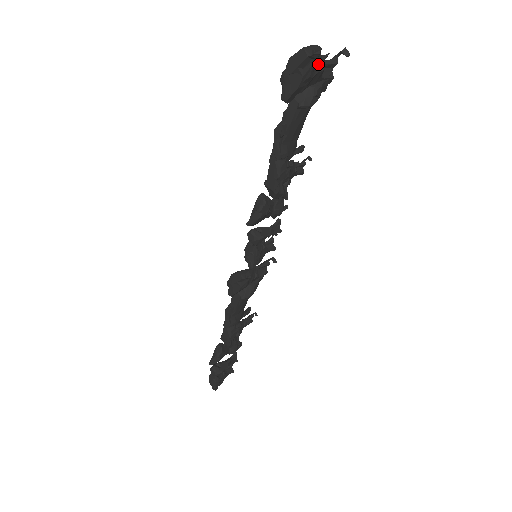
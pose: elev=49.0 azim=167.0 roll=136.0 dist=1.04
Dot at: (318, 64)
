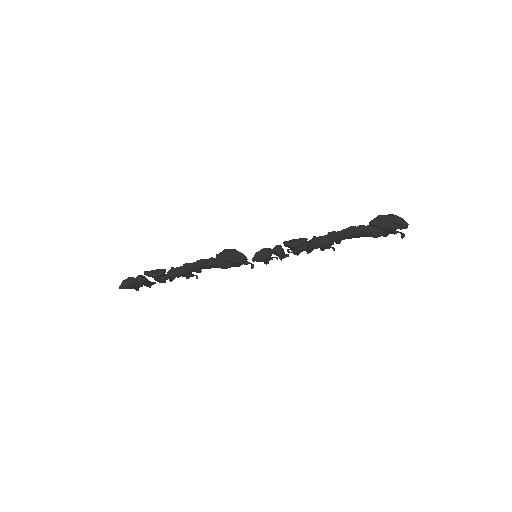
Dot at: occluded
